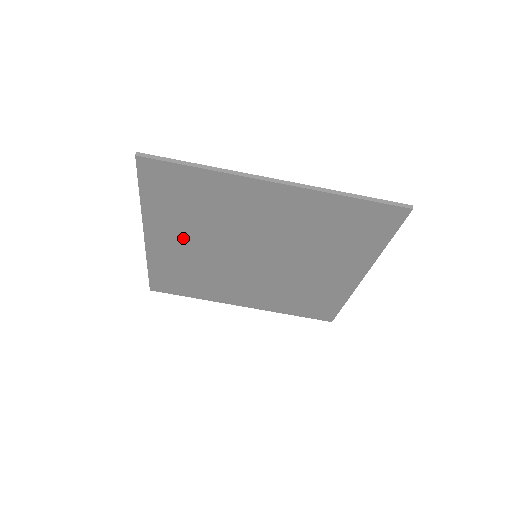
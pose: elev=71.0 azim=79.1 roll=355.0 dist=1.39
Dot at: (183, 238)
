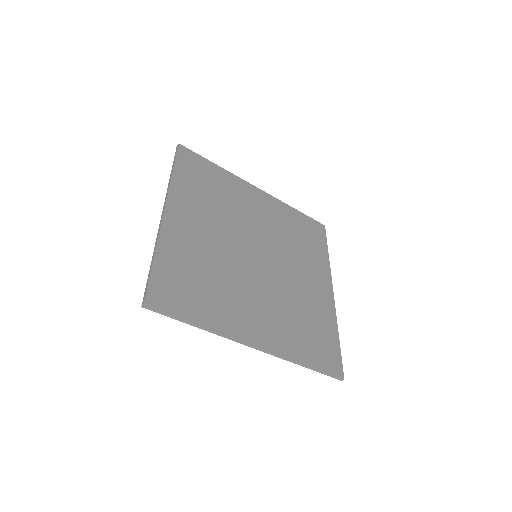
Dot at: occluded
